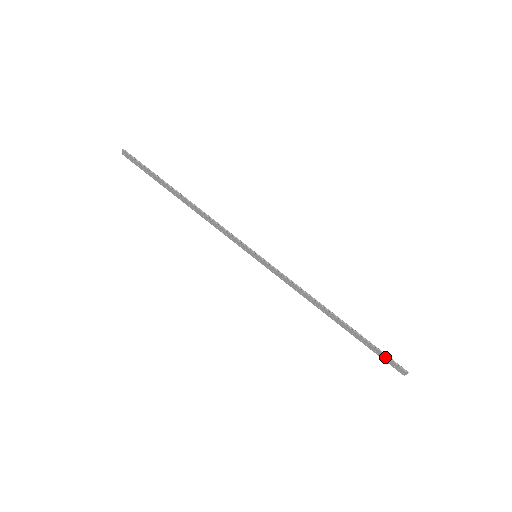
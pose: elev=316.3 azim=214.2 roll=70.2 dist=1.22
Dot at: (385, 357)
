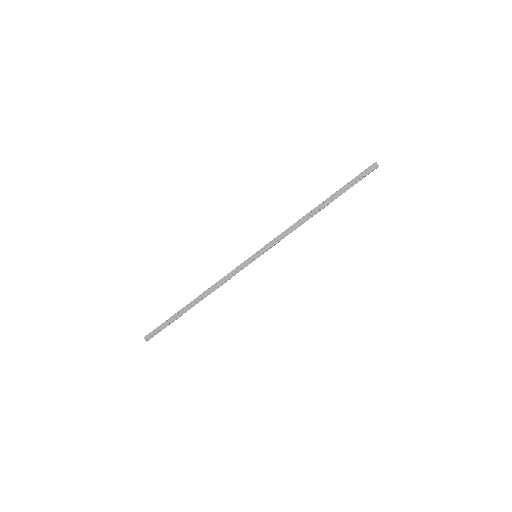
Dot at: (359, 176)
